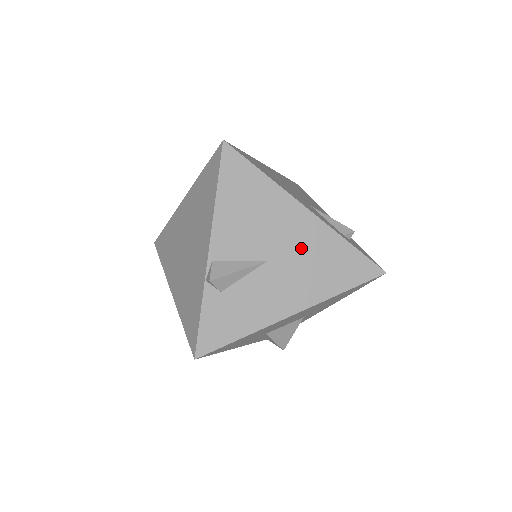
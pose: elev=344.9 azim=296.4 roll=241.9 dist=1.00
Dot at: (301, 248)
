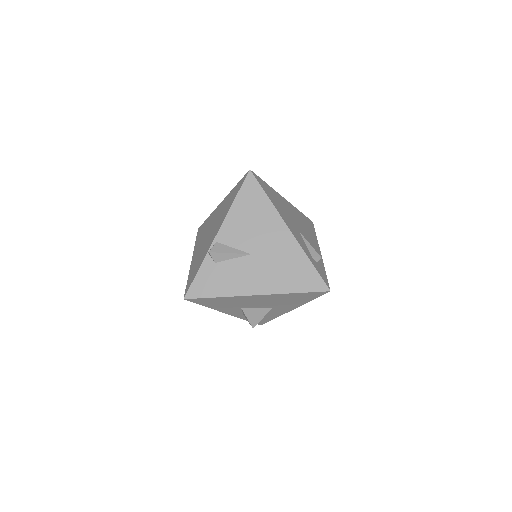
Dot at: (276, 253)
